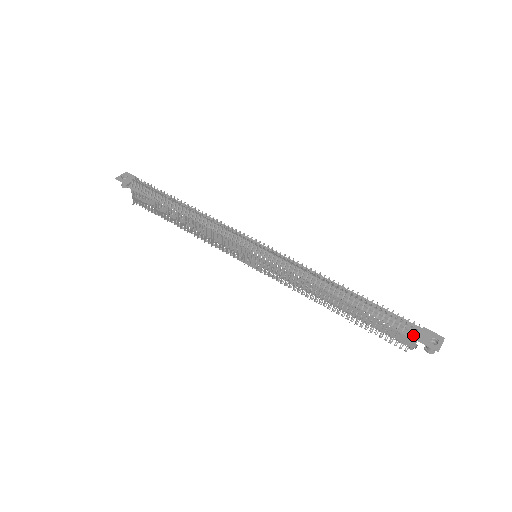
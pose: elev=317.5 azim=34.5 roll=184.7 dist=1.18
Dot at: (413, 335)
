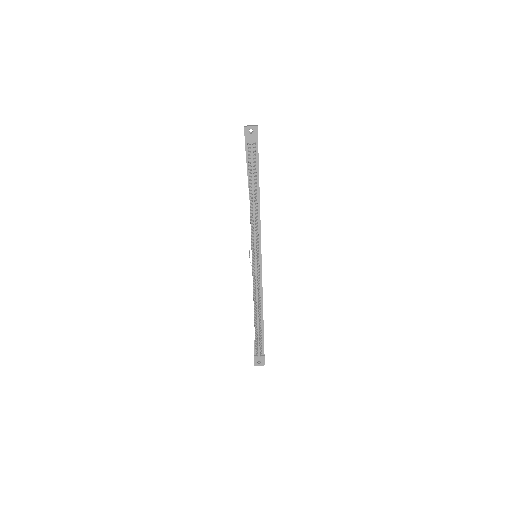
Dot at: (256, 354)
